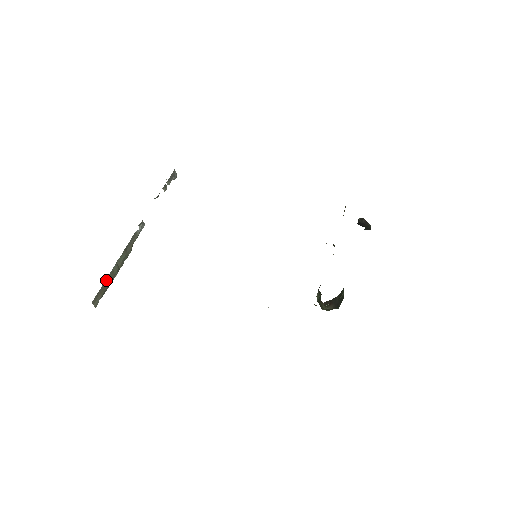
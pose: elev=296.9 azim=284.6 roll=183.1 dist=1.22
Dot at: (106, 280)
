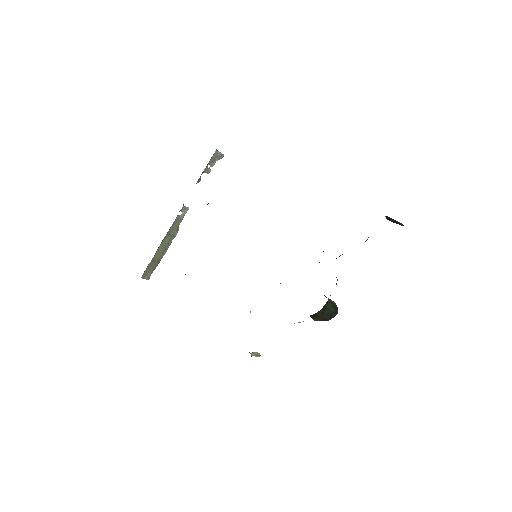
Dot at: (152, 260)
